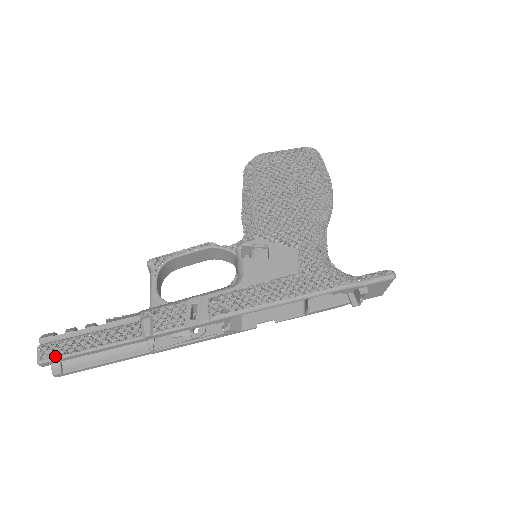
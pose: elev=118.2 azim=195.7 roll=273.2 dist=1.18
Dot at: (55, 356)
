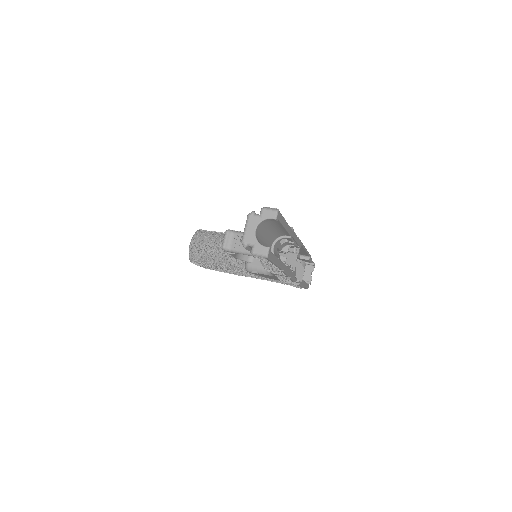
Dot at: occluded
